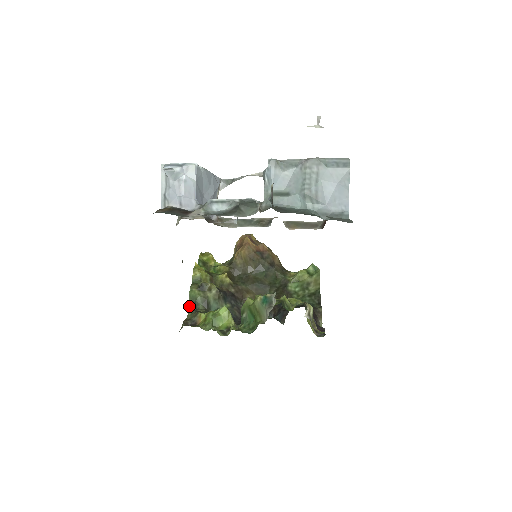
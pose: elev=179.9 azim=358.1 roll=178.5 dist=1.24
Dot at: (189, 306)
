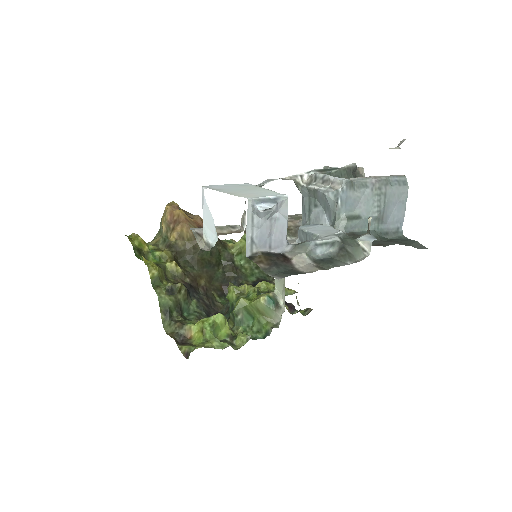
Dot at: (162, 316)
